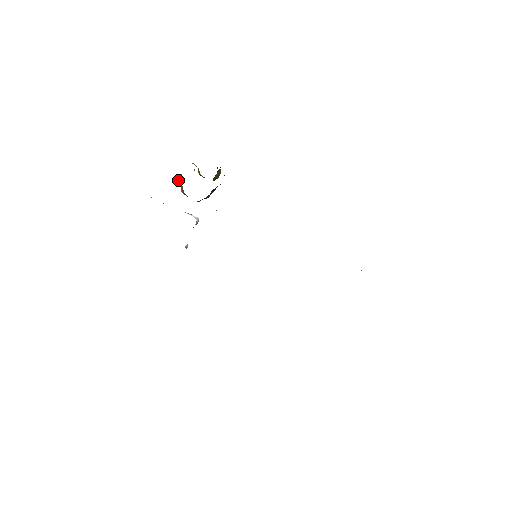
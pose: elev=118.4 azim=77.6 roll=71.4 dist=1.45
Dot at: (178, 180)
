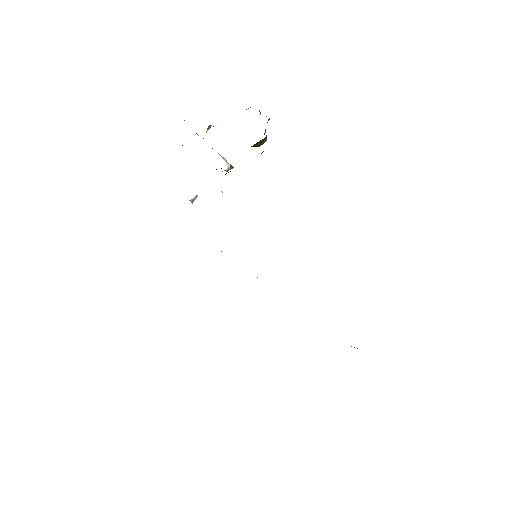
Dot at: (207, 129)
